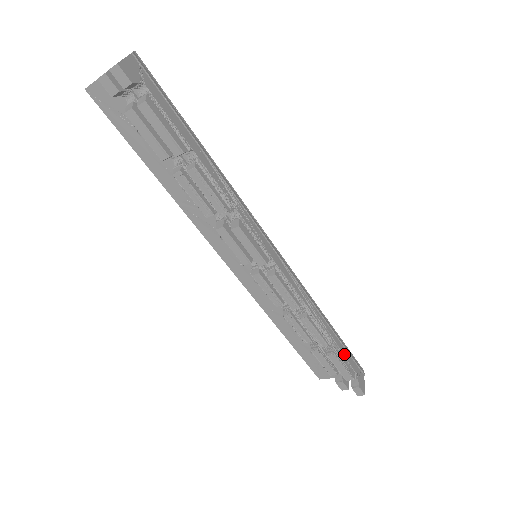
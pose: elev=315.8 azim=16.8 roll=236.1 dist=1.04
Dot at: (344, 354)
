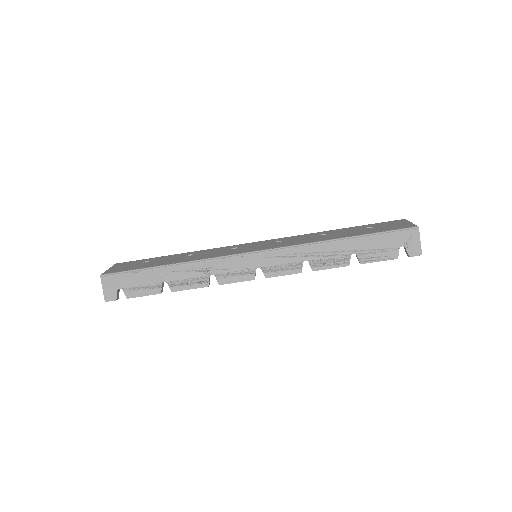
Dot at: (377, 247)
